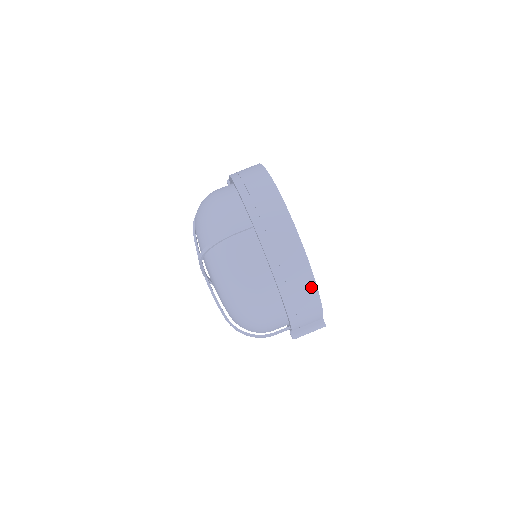
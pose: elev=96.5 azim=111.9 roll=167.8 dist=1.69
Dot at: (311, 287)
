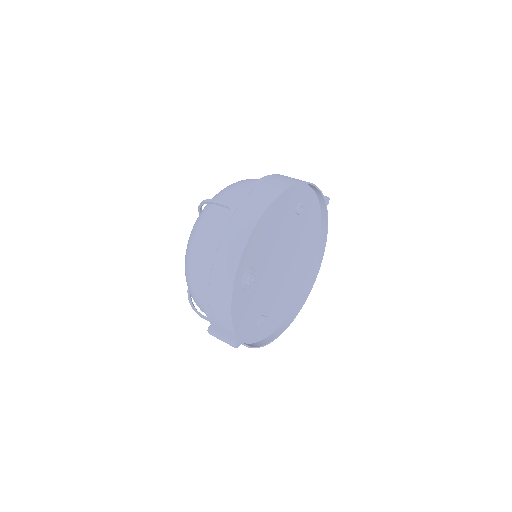
Dot at: (228, 291)
